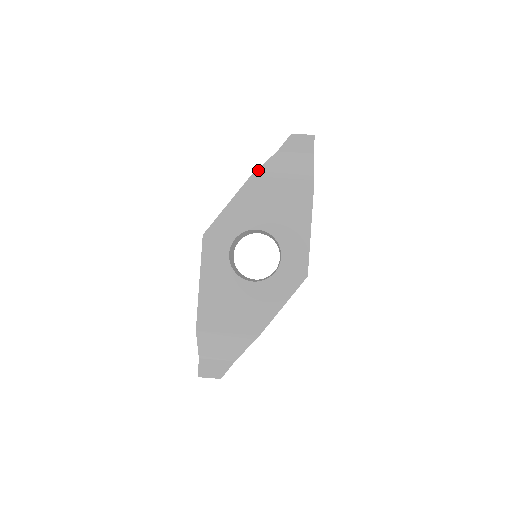
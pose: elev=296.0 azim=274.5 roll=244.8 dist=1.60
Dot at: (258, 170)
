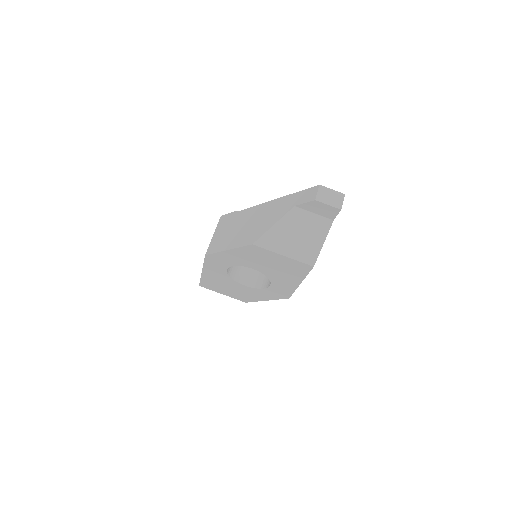
Dot at: (263, 237)
